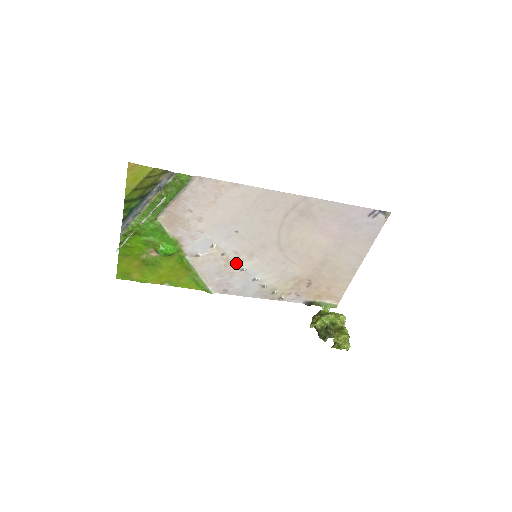
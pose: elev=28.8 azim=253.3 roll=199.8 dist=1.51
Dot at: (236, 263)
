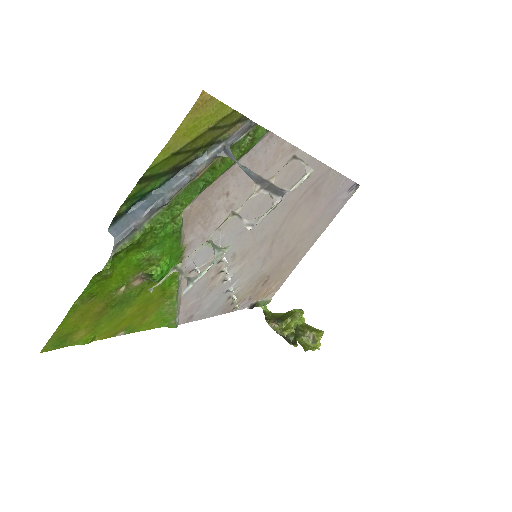
Dot at: (225, 271)
